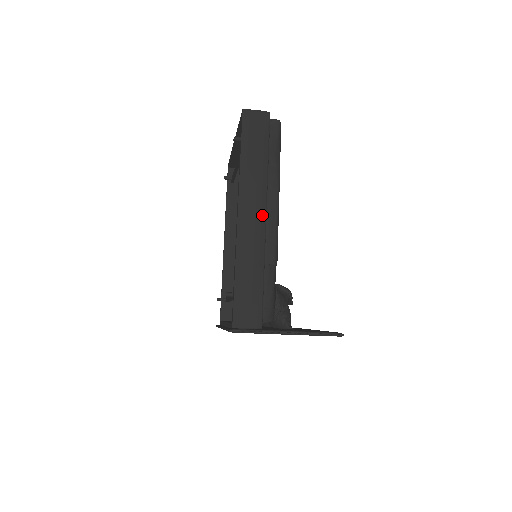
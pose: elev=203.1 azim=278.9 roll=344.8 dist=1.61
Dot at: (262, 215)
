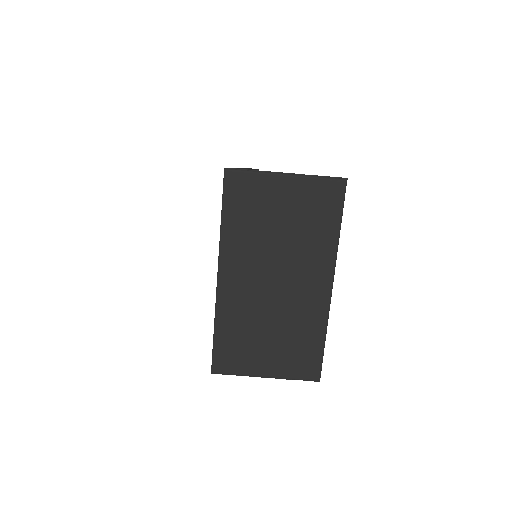
Dot at: occluded
